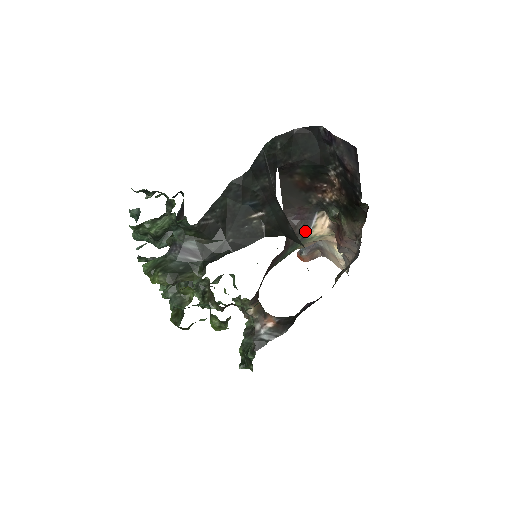
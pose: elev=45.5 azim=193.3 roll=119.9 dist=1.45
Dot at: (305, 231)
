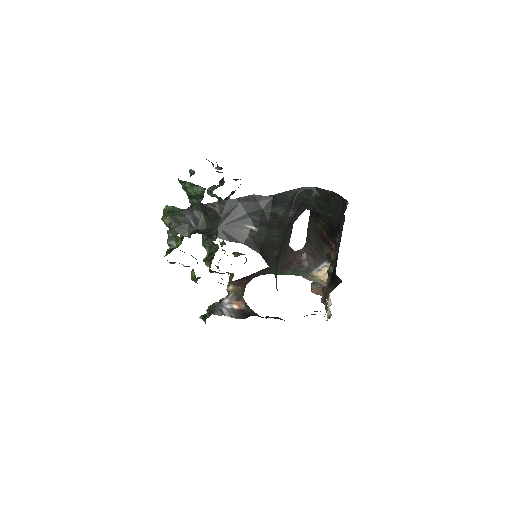
Dot at: (311, 268)
